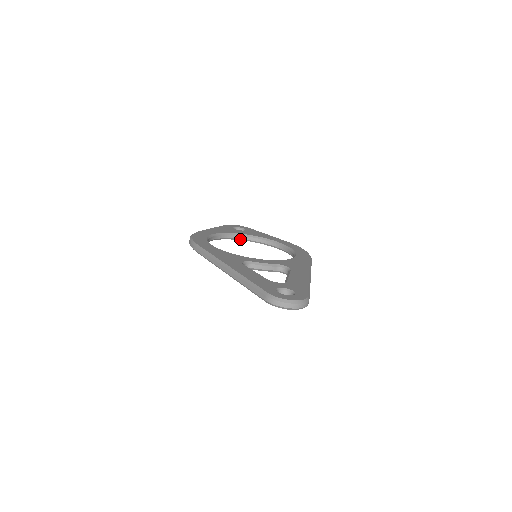
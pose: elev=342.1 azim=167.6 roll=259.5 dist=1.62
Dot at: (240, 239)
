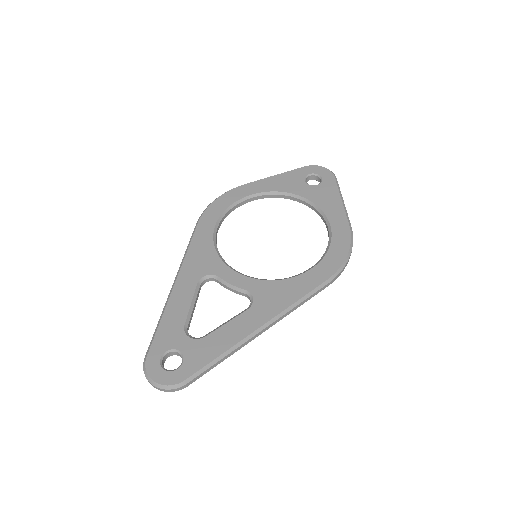
Dot at: (297, 201)
